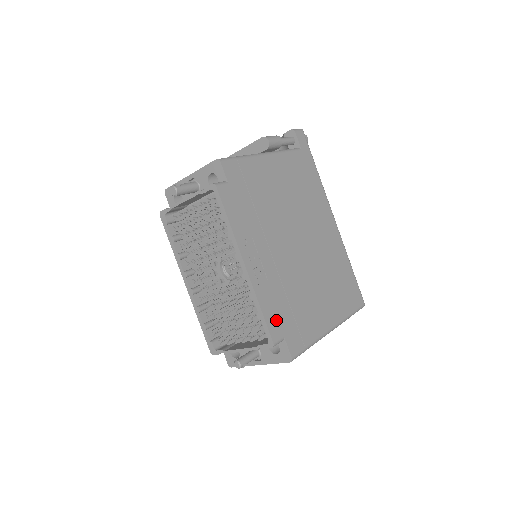
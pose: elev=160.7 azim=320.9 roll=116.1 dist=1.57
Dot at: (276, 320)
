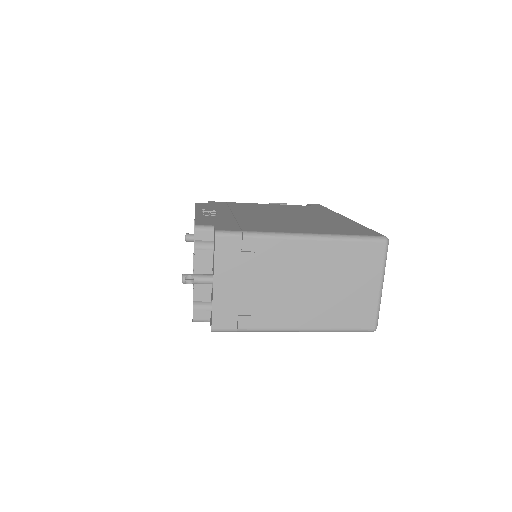
Dot at: (211, 222)
